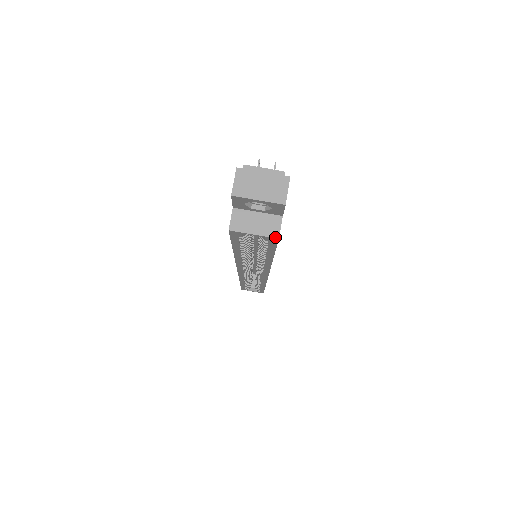
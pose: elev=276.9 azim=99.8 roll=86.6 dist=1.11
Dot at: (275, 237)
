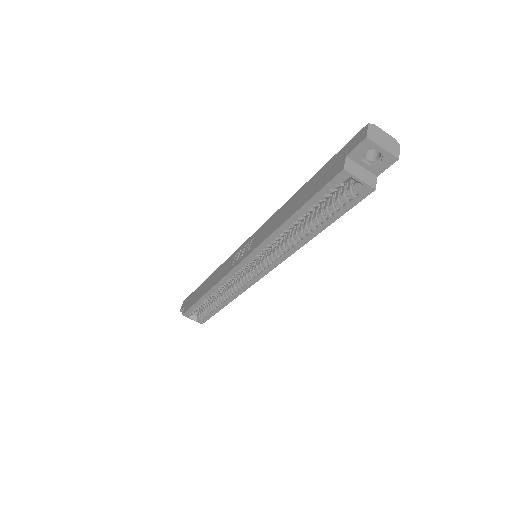
Dot at: (373, 187)
